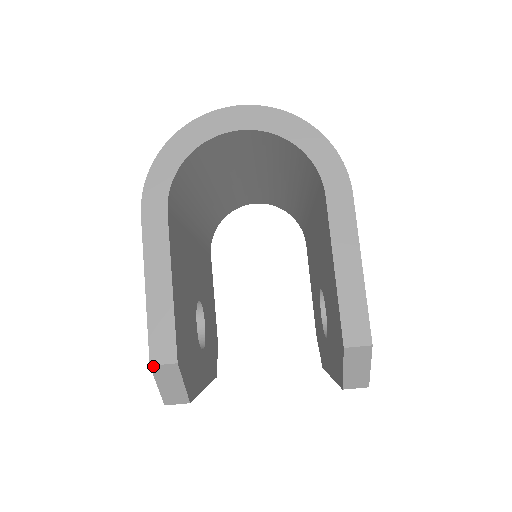
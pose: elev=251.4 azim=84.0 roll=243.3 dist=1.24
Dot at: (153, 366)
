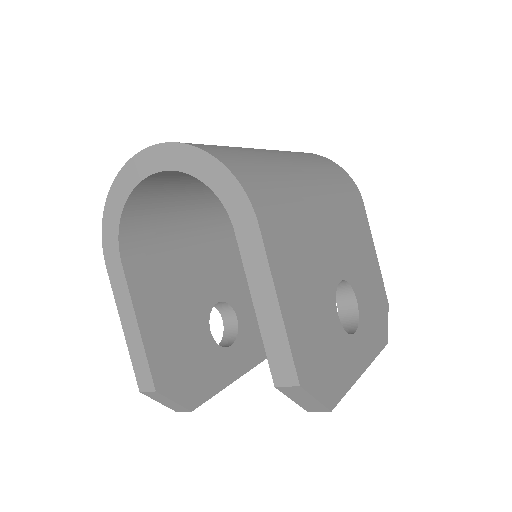
Dot at: (142, 392)
